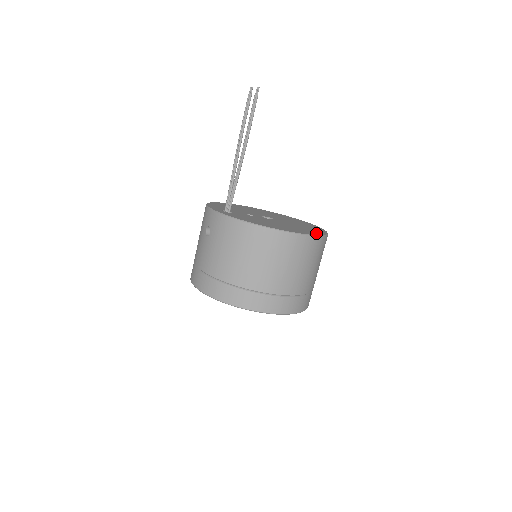
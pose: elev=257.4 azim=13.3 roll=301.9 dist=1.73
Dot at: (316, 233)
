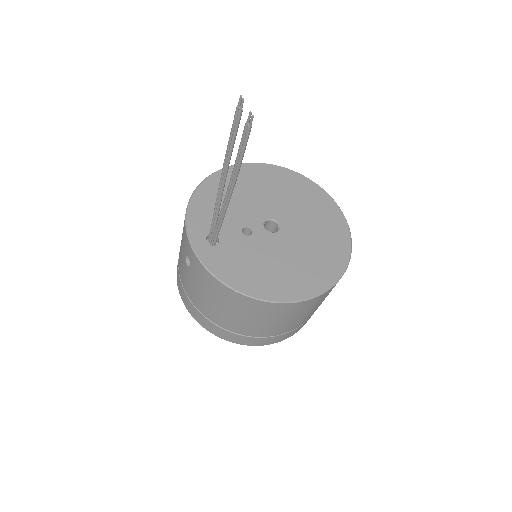
Dot at: (331, 275)
